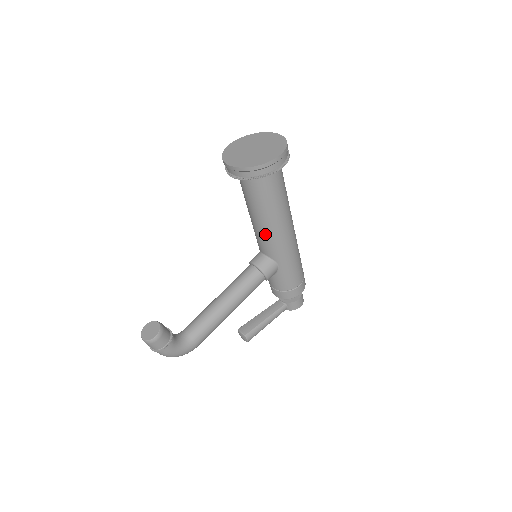
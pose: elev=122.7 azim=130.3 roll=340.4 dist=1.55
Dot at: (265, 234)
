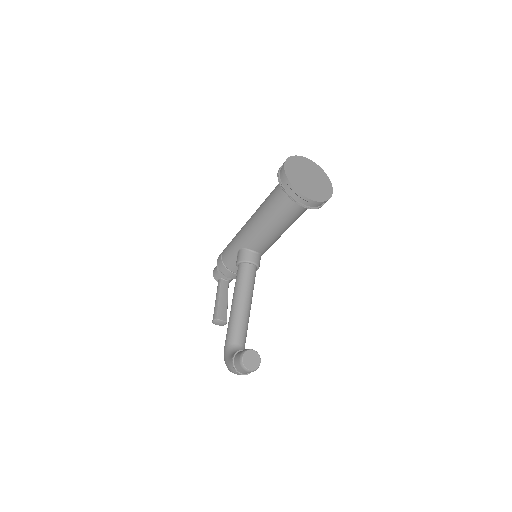
Dot at: (275, 239)
